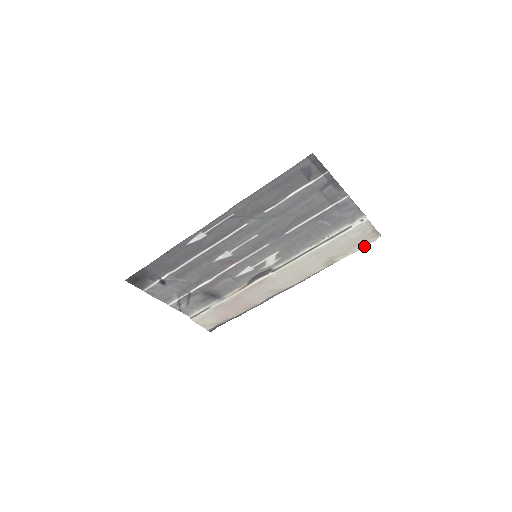
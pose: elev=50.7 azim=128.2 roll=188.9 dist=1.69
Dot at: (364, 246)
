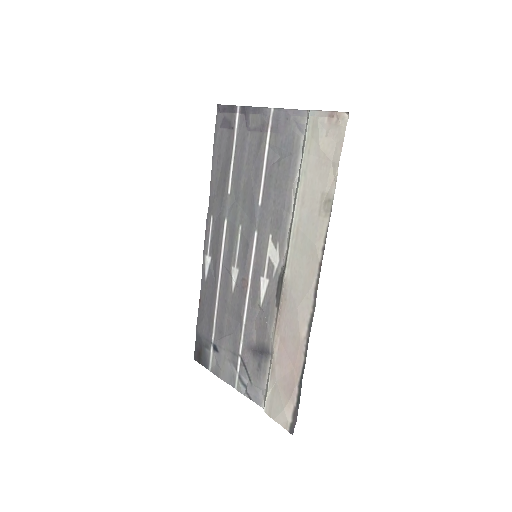
Dot at: (342, 146)
